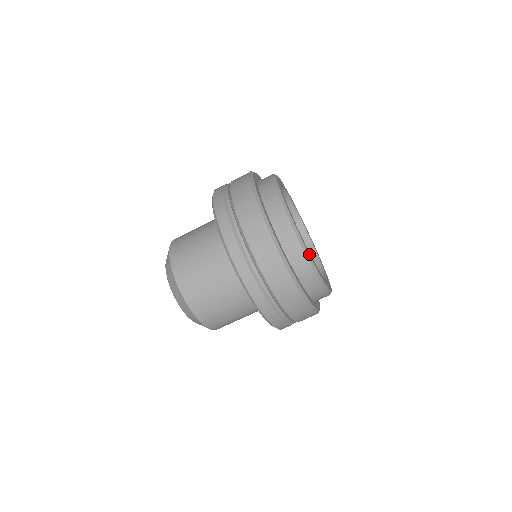
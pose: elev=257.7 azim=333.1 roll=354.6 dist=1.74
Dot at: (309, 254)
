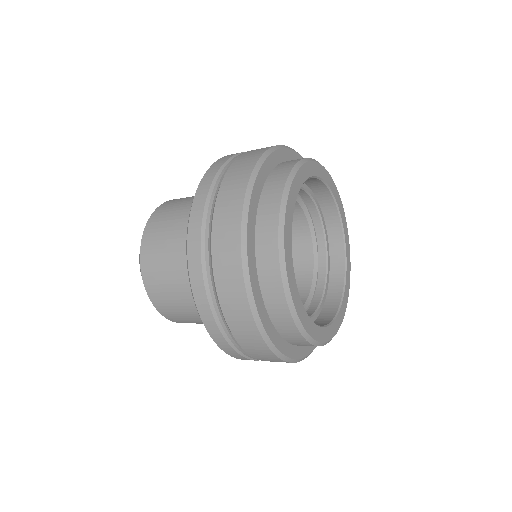
Dot at: (289, 283)
